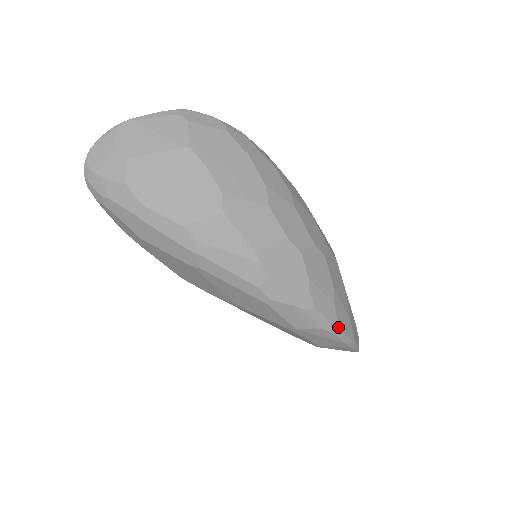
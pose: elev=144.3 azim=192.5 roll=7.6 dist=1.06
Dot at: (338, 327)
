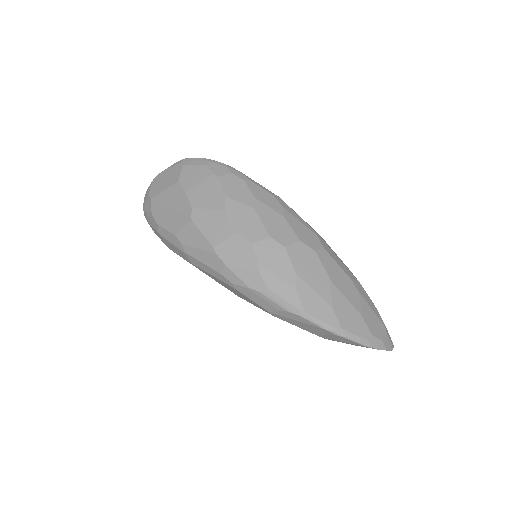
Dot at: (303, 310)
